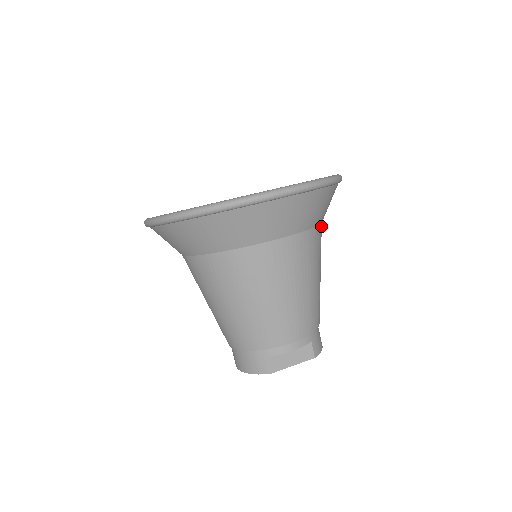
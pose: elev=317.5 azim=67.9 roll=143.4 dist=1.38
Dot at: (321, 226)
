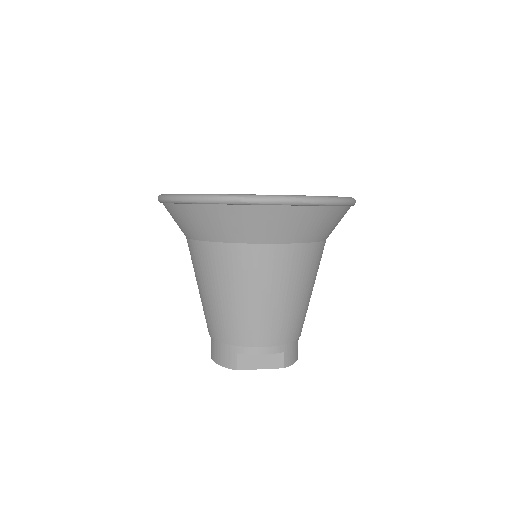
Dot at: (323, 243)
